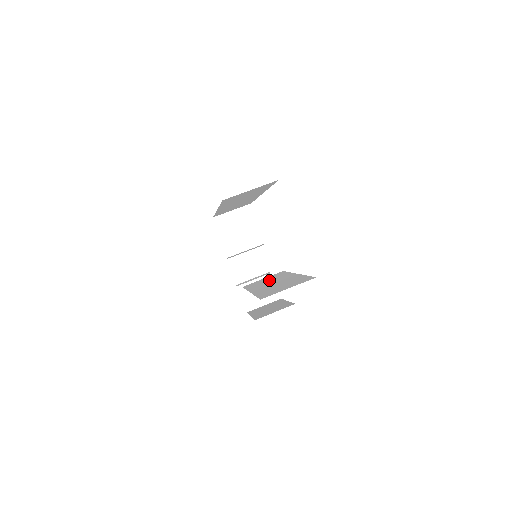
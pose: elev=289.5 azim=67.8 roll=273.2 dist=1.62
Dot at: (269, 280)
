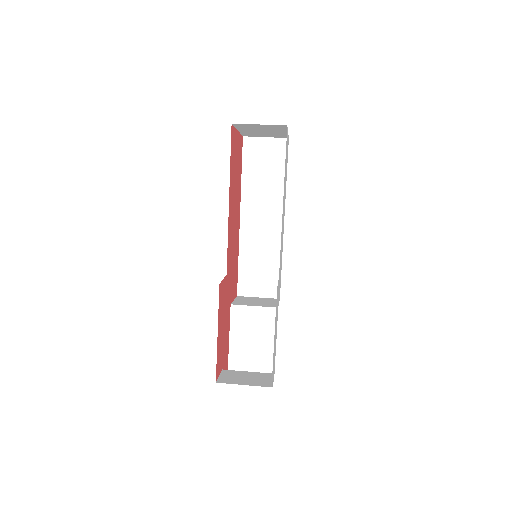
Dot at: occluded
